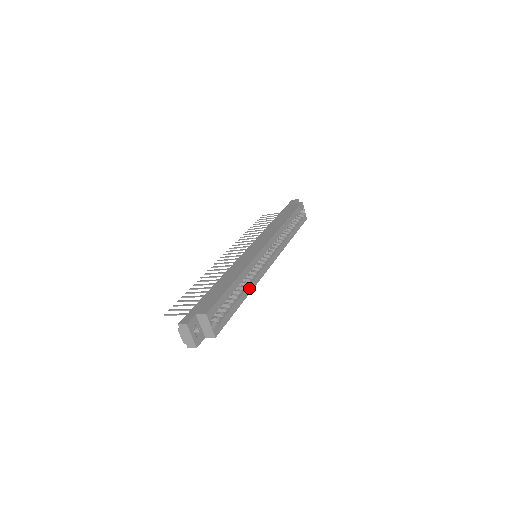
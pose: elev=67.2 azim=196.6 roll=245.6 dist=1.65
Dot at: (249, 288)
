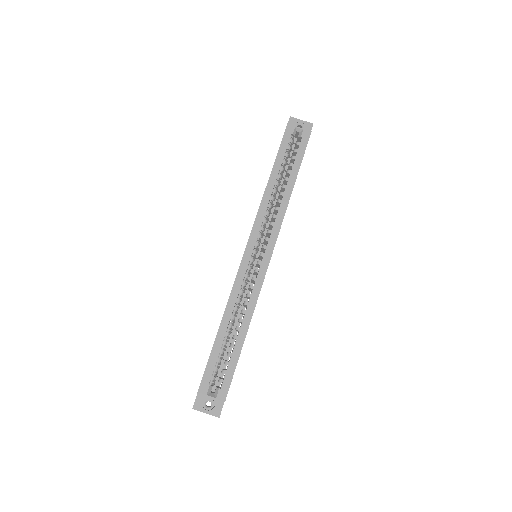
Dot at: (247, 314)
